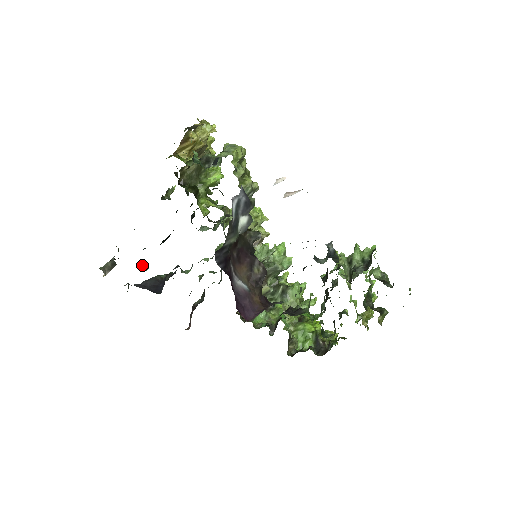
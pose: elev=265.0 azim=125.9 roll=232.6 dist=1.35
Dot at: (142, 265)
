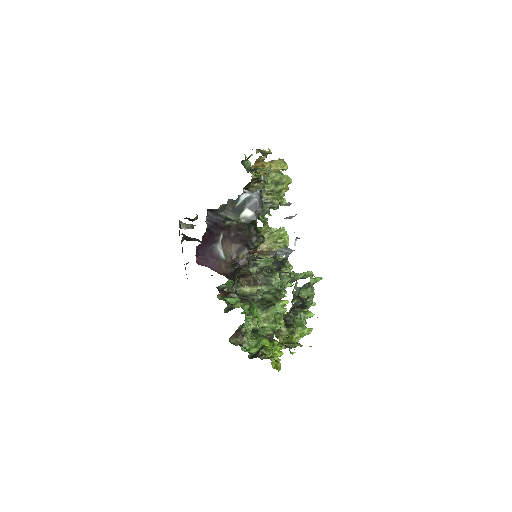
Dot at: occluded
